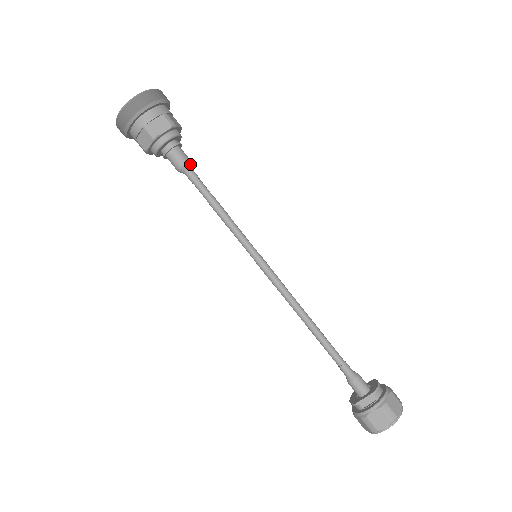
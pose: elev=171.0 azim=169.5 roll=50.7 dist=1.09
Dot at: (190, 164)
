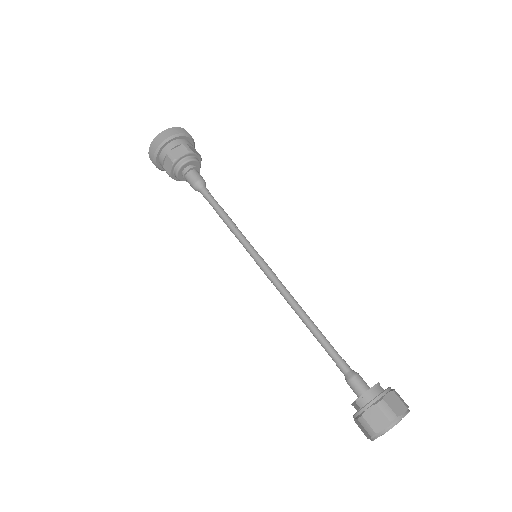
Dot at: (199, 184)
